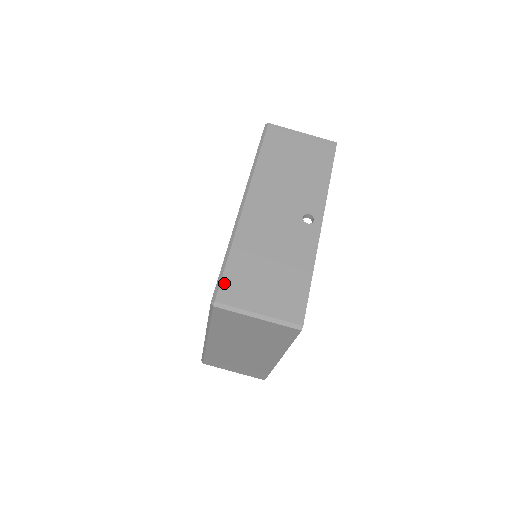
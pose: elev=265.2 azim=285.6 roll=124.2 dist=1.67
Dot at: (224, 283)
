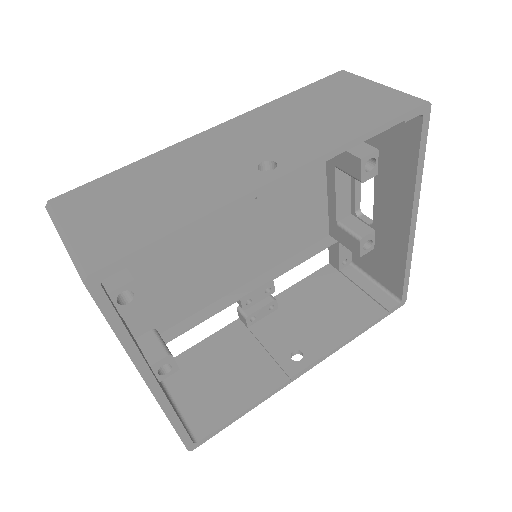
Dot at: (81, 188)
